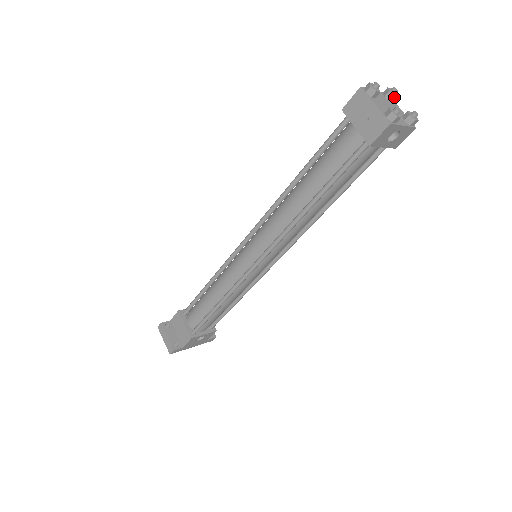
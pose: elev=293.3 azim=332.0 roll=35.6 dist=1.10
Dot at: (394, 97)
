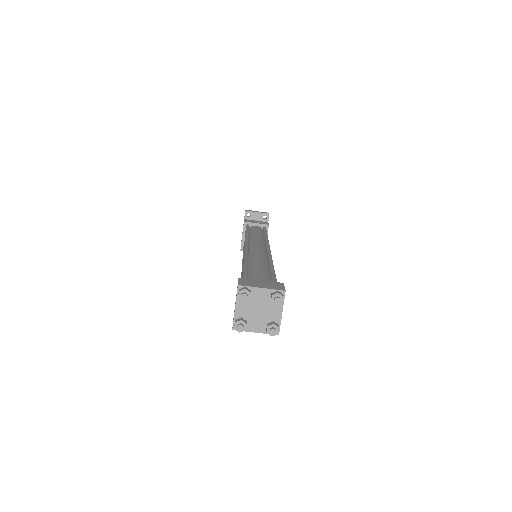
Dot at: (250, 297)
